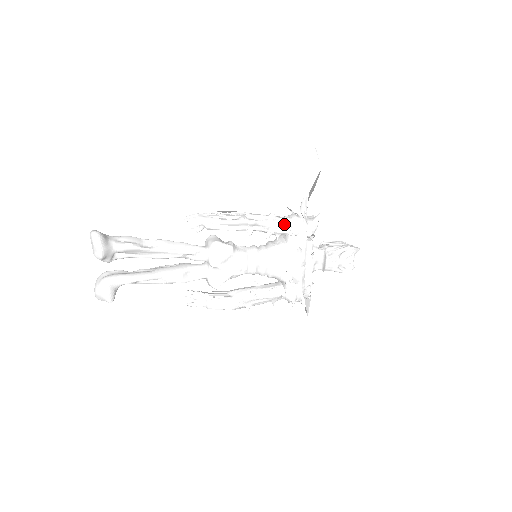
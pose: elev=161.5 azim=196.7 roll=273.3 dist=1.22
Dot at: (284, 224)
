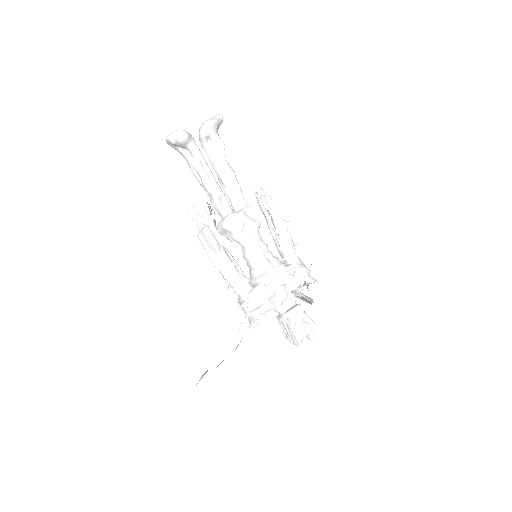
Dot at: (298, 255)
